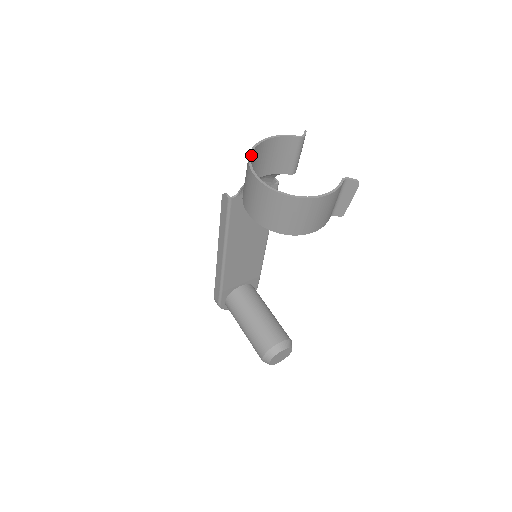
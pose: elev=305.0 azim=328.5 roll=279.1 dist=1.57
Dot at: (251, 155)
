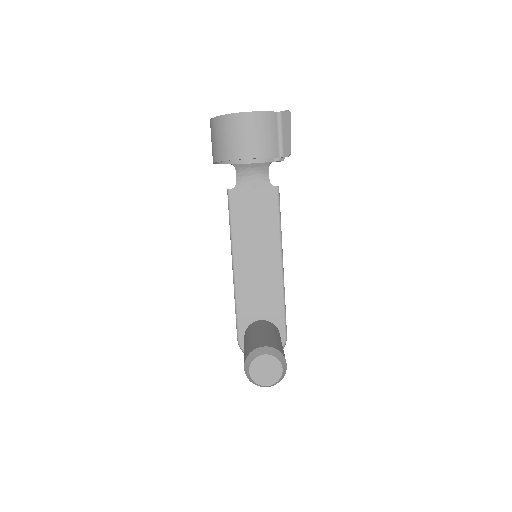
Dot at: occluded
